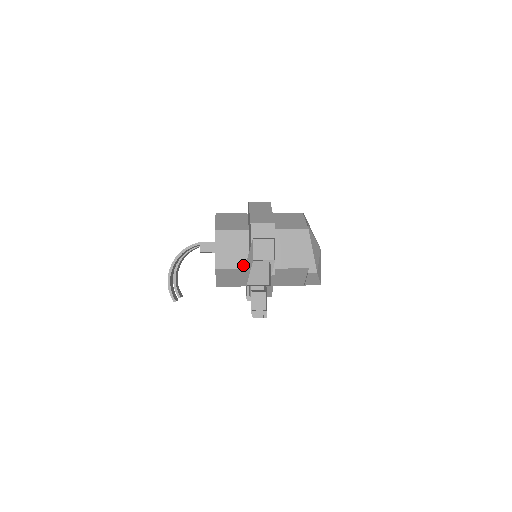
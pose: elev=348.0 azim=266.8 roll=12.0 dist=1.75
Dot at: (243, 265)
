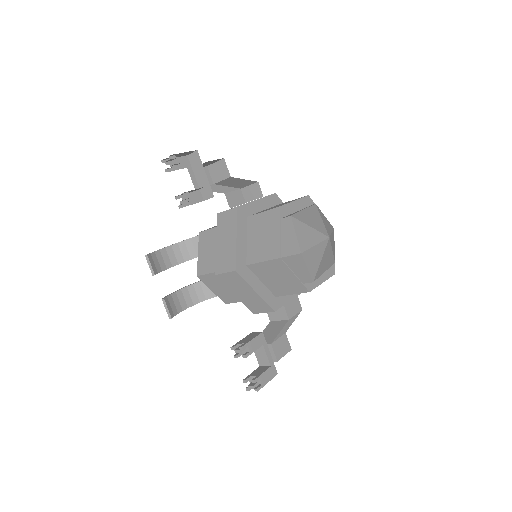
Dot at: occluded
